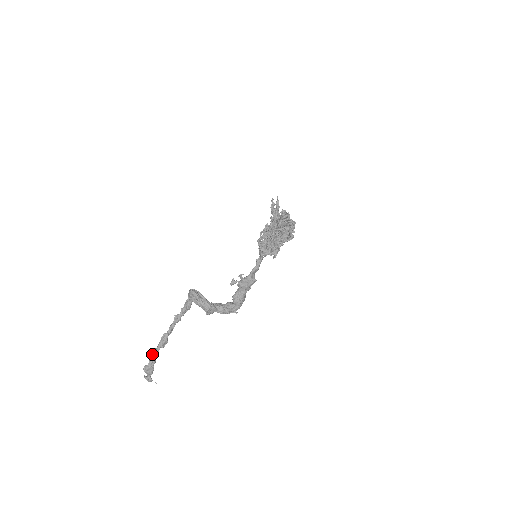
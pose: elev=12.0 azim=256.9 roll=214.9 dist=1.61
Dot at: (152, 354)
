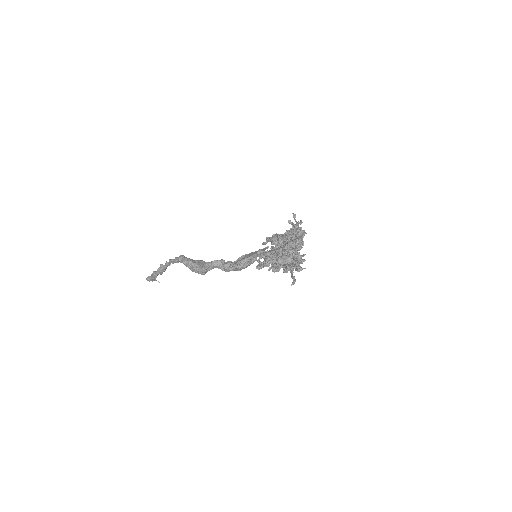
Dot at: (152, 275)
